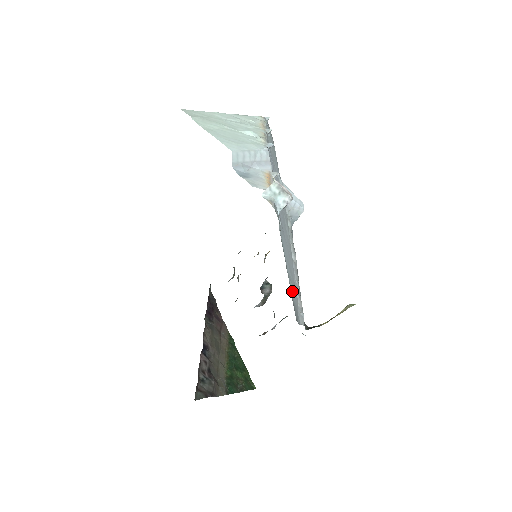
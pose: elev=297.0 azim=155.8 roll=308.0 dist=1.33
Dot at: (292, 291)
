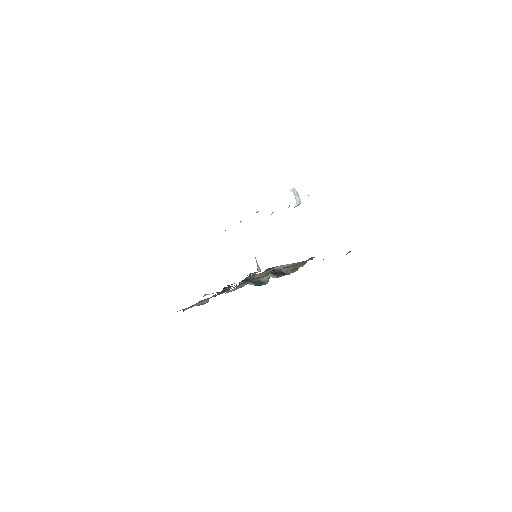
Dot at: occluded
